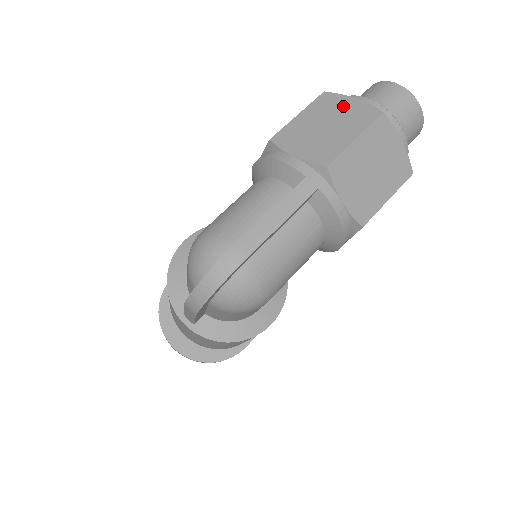
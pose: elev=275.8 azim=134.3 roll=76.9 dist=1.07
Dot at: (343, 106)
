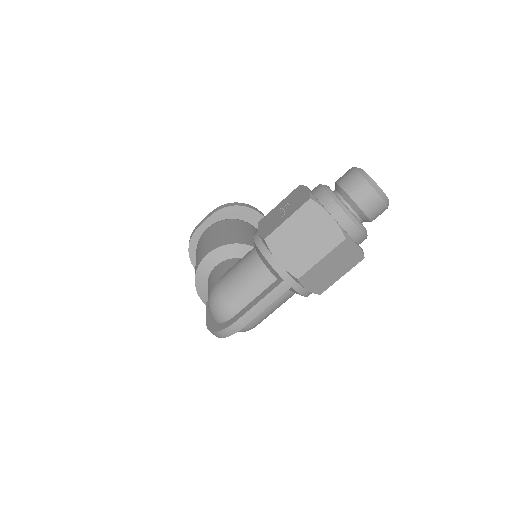
Dot at: (320, 222)
